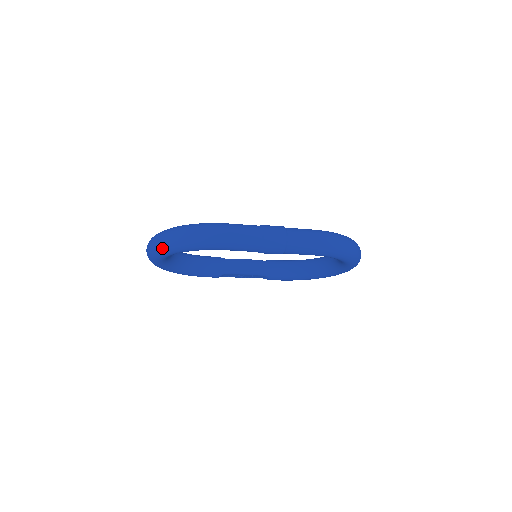
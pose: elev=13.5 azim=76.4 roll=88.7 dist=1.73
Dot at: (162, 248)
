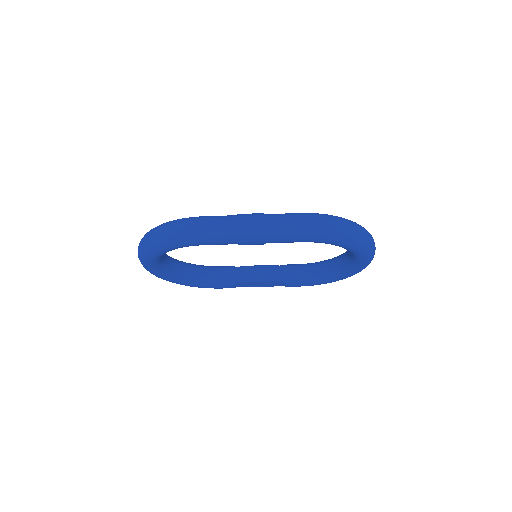
Dot at: (143, 251)
